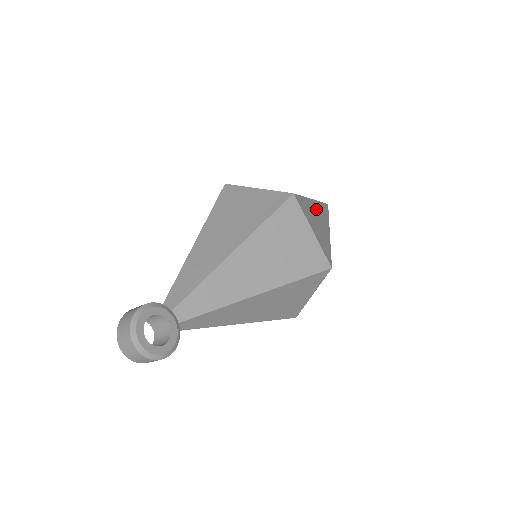
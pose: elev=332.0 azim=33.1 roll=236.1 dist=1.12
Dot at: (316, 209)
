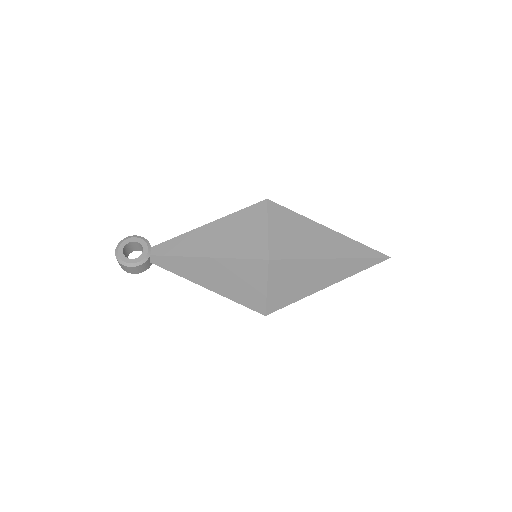
Dot at: (323, 234)
